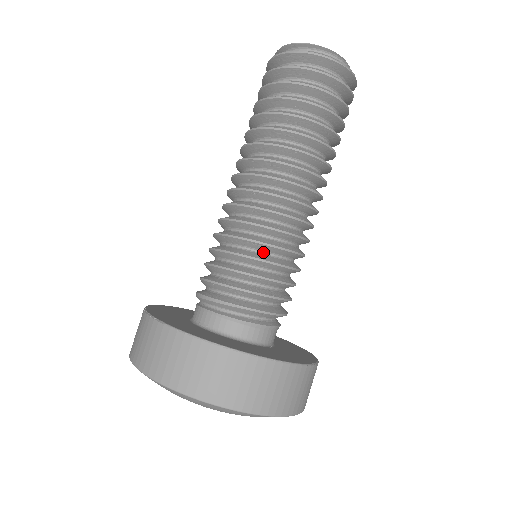
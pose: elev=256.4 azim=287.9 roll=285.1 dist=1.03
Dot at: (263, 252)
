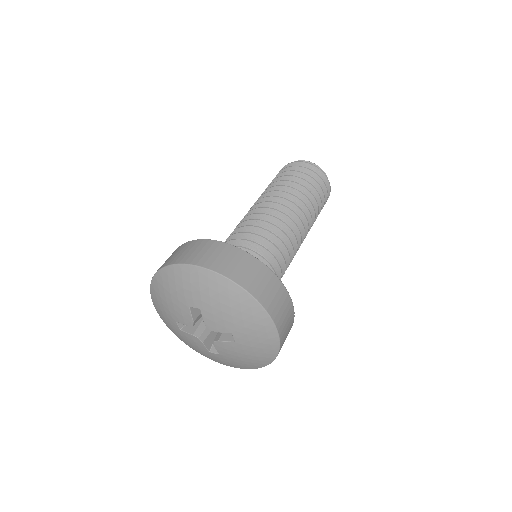
Dot at: occluded
